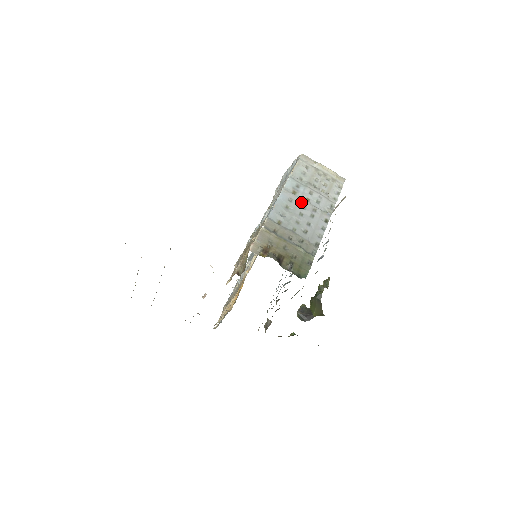
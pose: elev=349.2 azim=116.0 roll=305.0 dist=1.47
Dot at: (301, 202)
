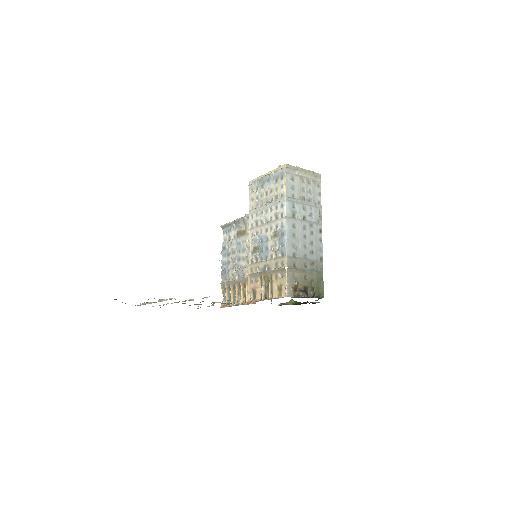
Dot at: (301, 224)
